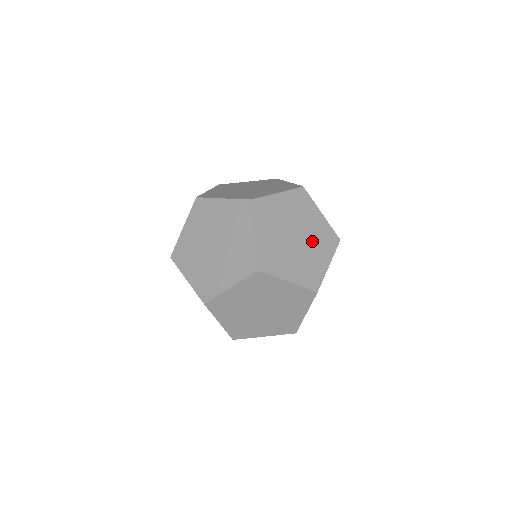
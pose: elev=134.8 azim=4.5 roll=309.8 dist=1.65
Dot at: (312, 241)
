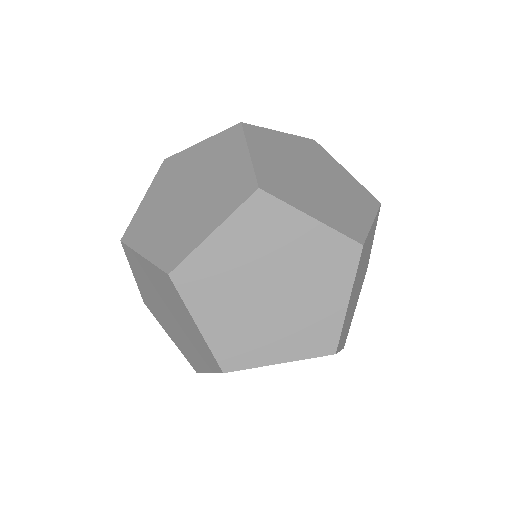
Dot at: (305, 279)
